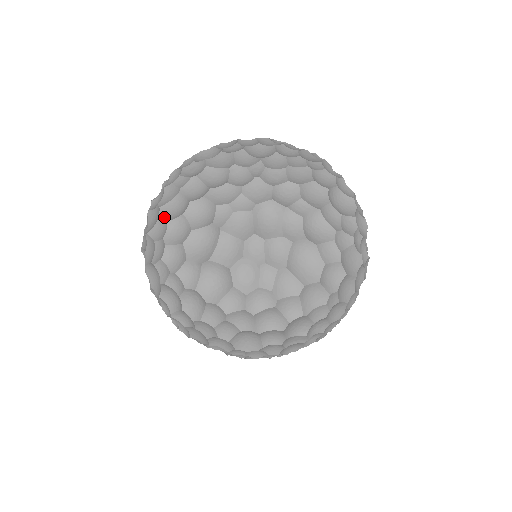
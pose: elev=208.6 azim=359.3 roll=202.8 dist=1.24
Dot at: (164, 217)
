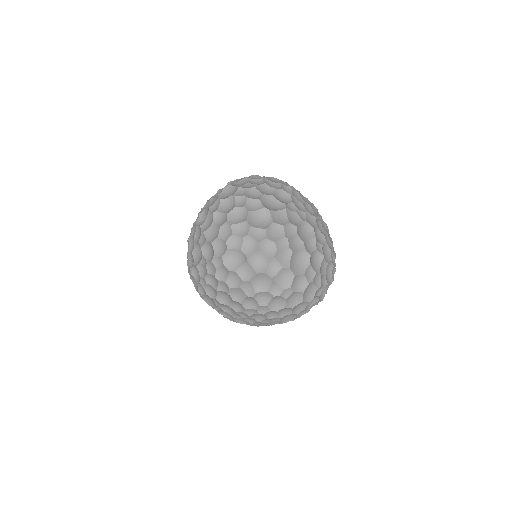
Dot at: (264, 181)
